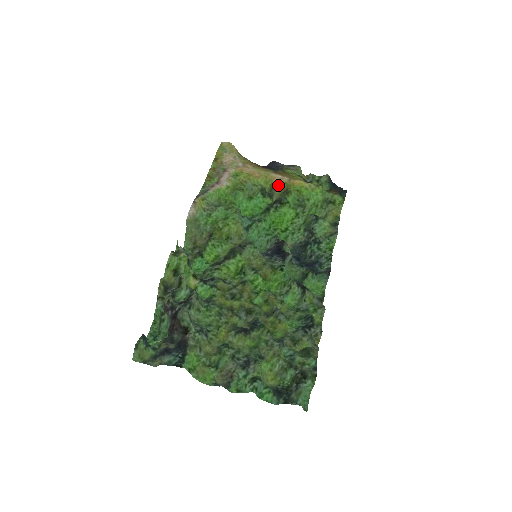
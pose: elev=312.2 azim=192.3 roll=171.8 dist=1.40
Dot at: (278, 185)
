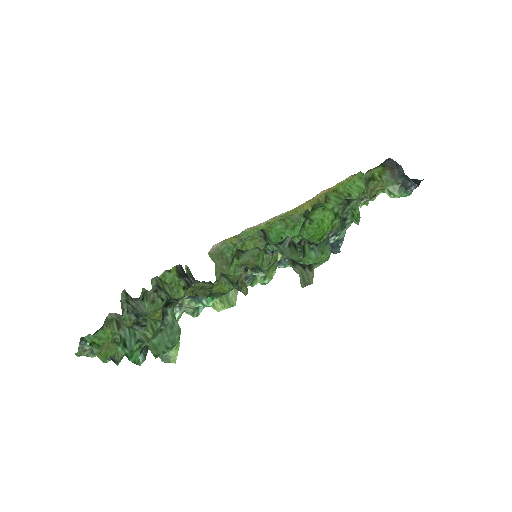
Dot at: (320, 201)
